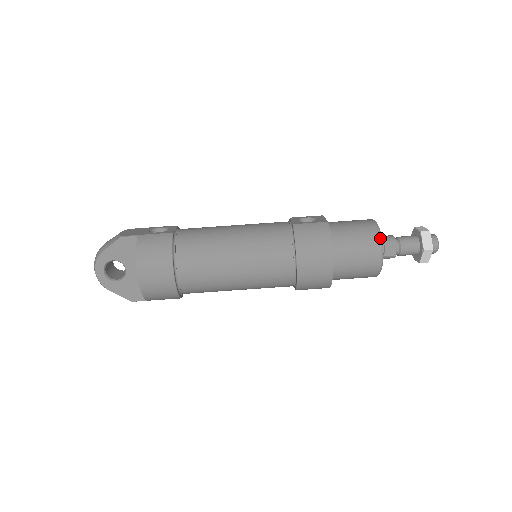
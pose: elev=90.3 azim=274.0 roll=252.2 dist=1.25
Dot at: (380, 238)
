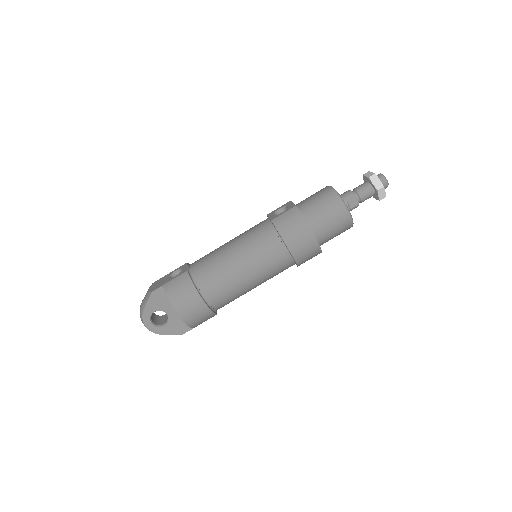
Dot at: (340, 199)
